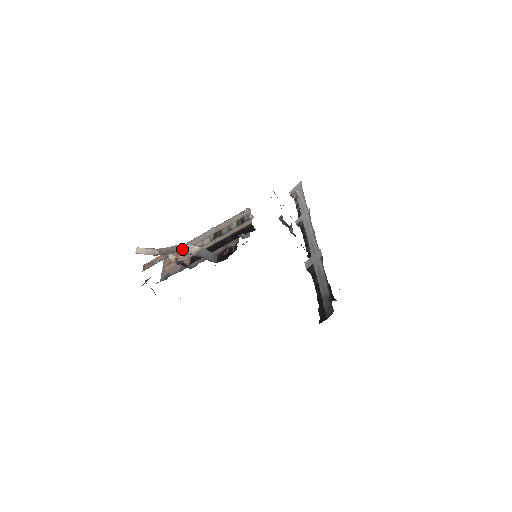
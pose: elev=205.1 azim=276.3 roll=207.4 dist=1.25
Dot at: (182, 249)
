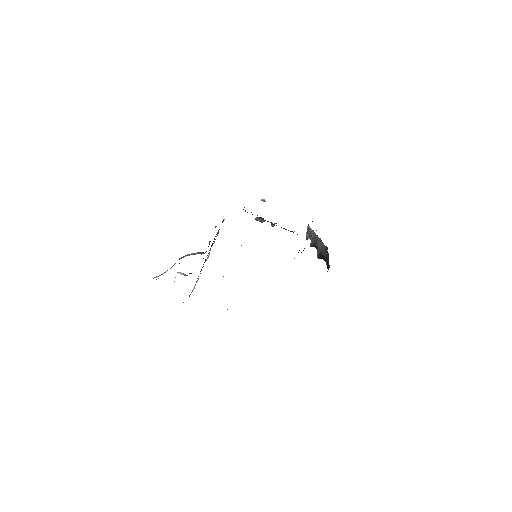
Dot at: occluded
